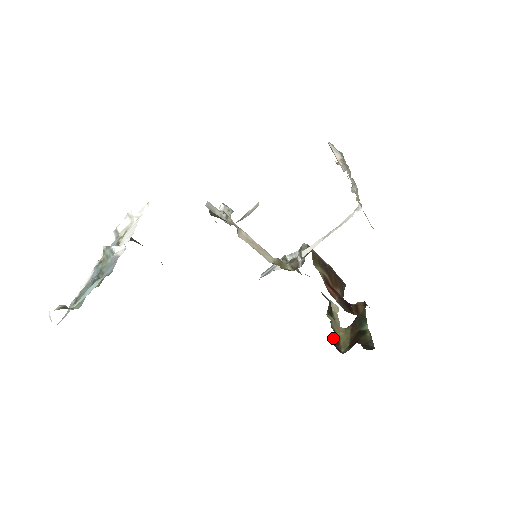
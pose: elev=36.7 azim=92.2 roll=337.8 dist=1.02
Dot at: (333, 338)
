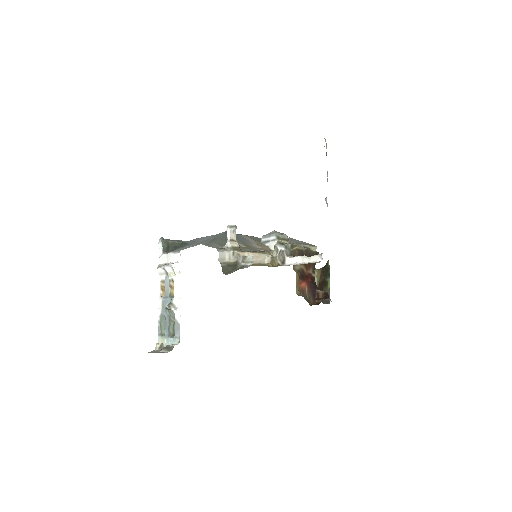
Dot at: occluded
